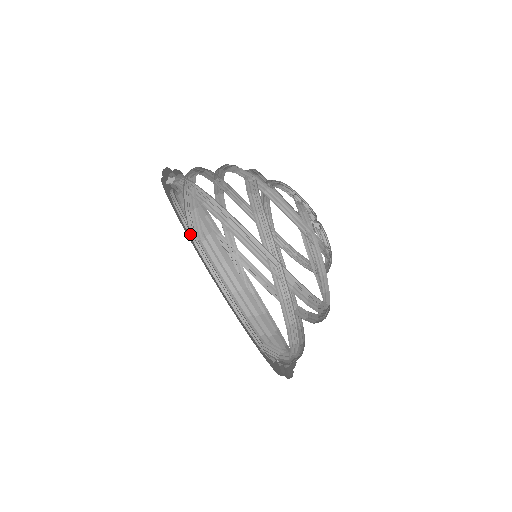
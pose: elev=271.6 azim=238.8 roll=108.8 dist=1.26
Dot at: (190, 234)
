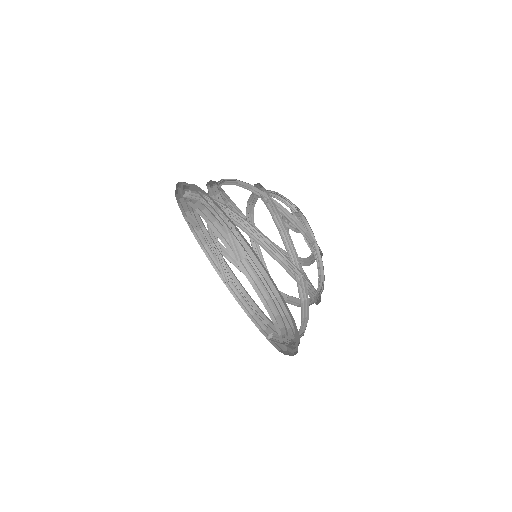
Dot at: (234, 255)
